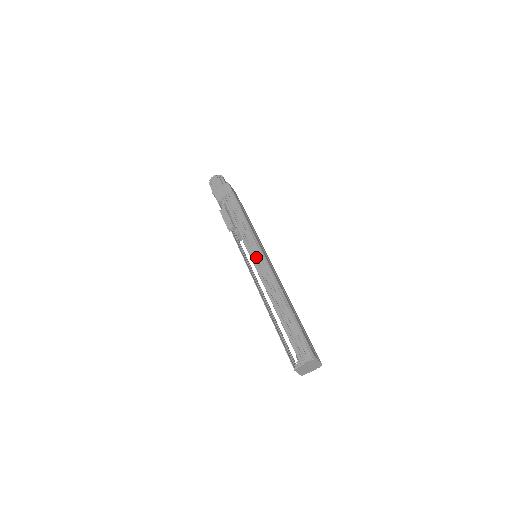
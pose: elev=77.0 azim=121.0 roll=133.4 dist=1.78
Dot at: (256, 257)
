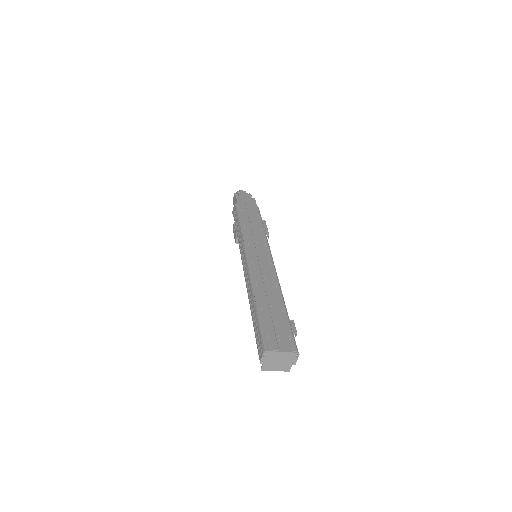
Dot at: occluded
